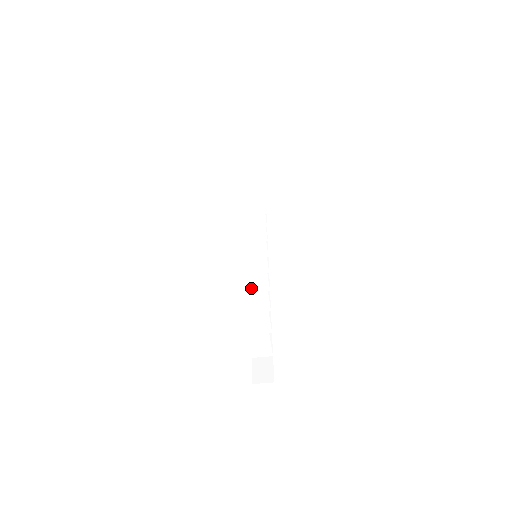
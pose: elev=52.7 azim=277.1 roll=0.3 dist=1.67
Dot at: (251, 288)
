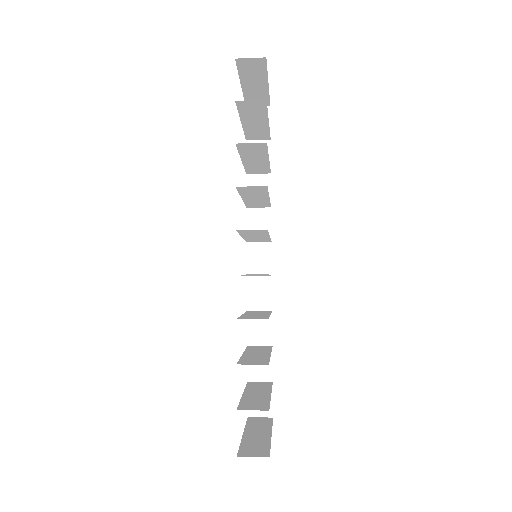
Dot at: (251, 360)
